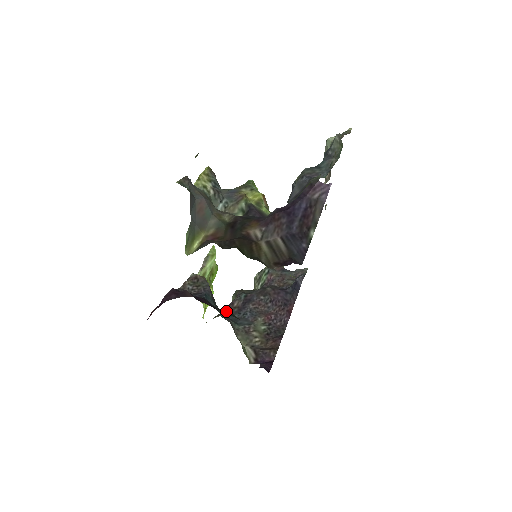
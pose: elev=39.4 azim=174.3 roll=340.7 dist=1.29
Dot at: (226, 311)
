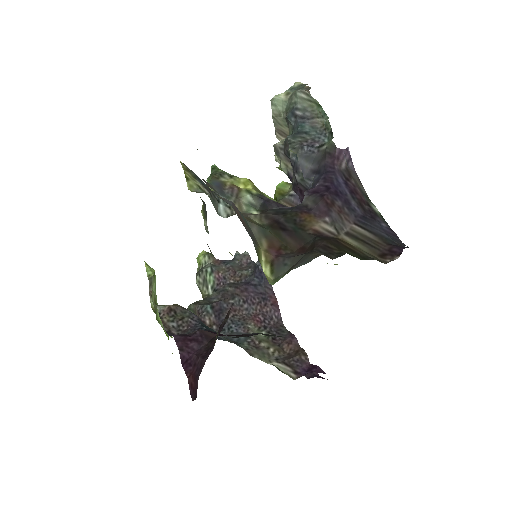
Dot at: occluded
